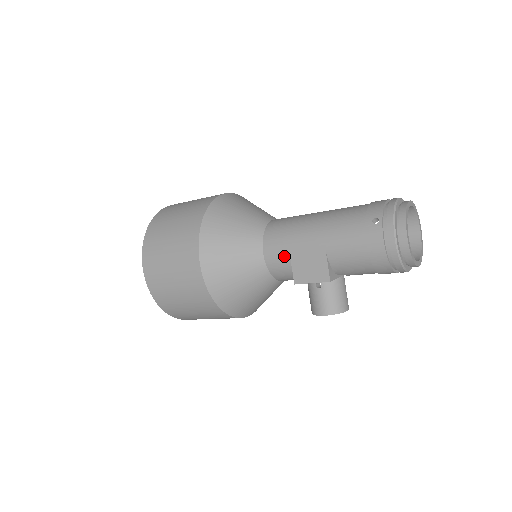
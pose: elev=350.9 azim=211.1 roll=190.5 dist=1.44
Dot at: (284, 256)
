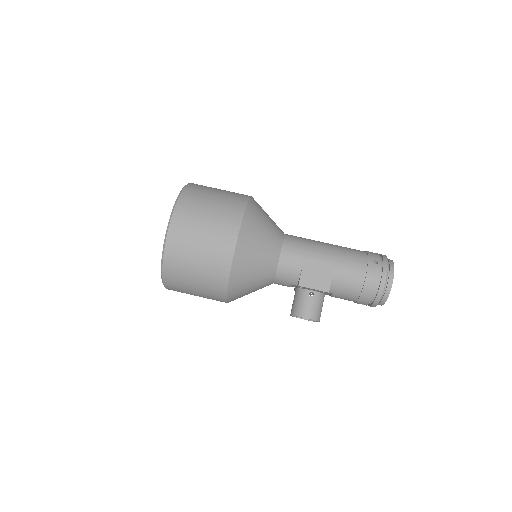
Dot at: (298, 262)
